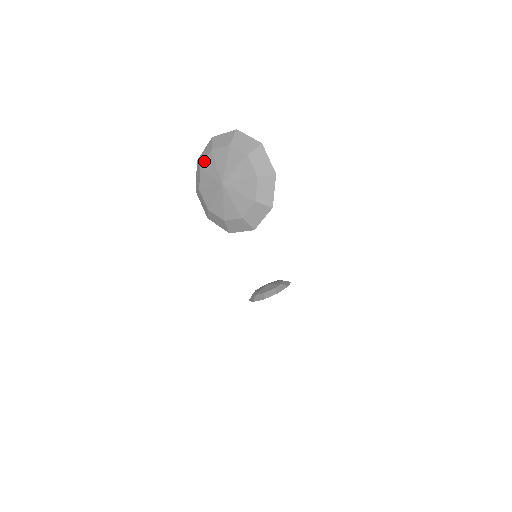
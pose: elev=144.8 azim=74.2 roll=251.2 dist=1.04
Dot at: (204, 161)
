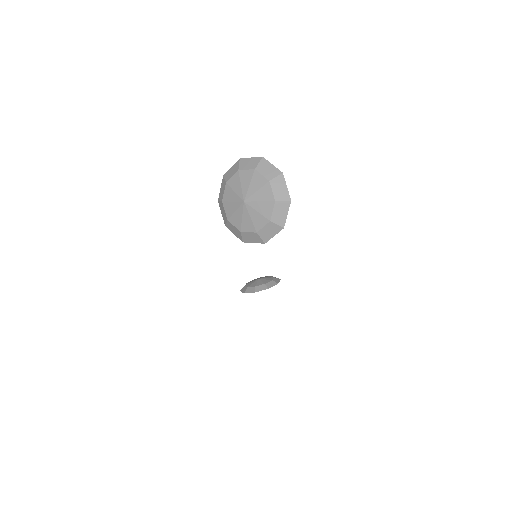
Dot at: (230, 178)
